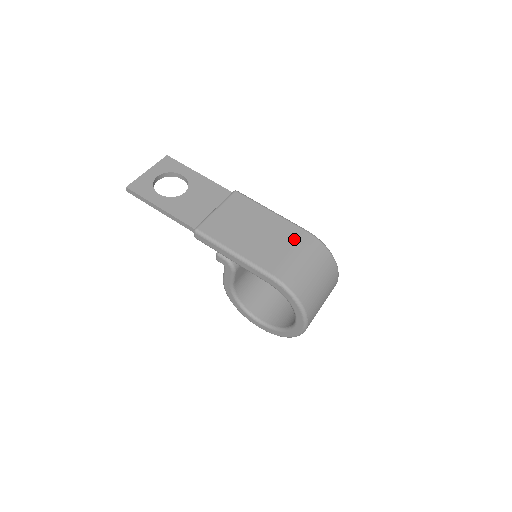
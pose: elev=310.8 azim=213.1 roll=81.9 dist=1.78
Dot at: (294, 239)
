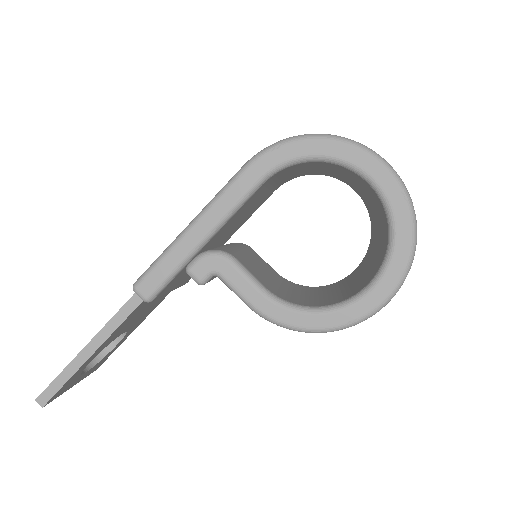
Dot at: occluded
